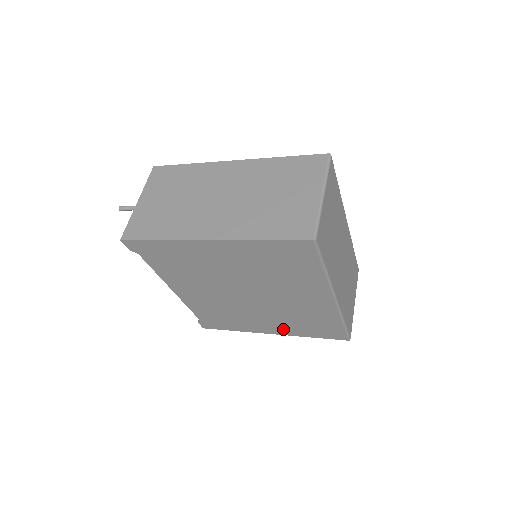
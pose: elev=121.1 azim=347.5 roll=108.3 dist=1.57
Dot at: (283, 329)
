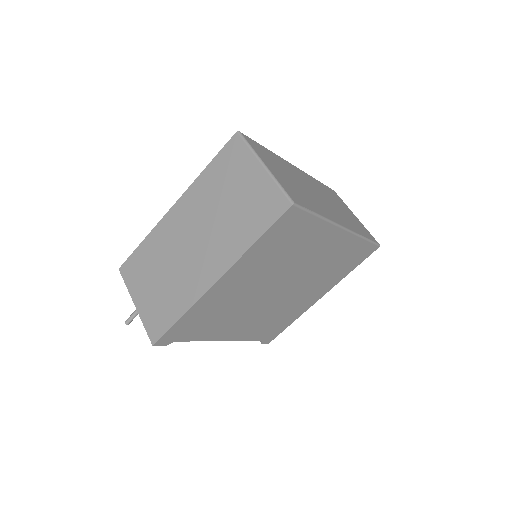
Dot at: (326, 286)
